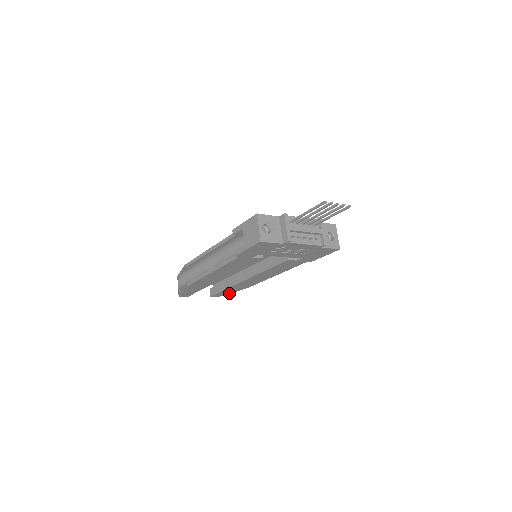
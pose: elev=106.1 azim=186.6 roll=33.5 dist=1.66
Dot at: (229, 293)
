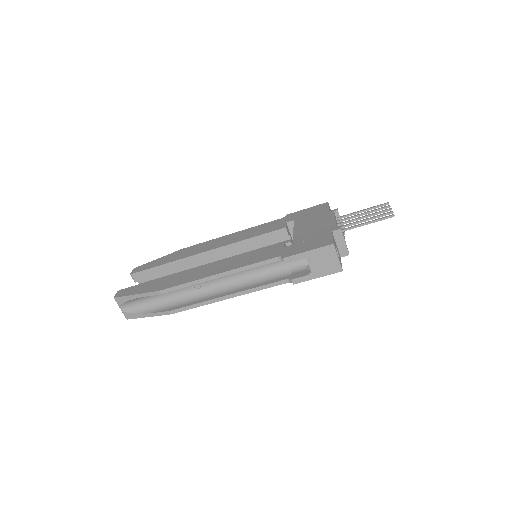
Dot at: occluded
